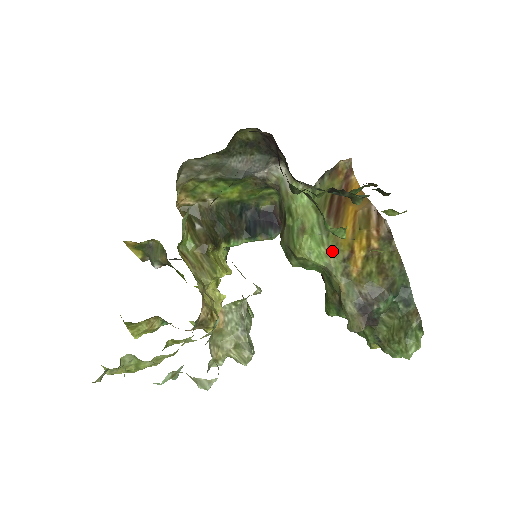
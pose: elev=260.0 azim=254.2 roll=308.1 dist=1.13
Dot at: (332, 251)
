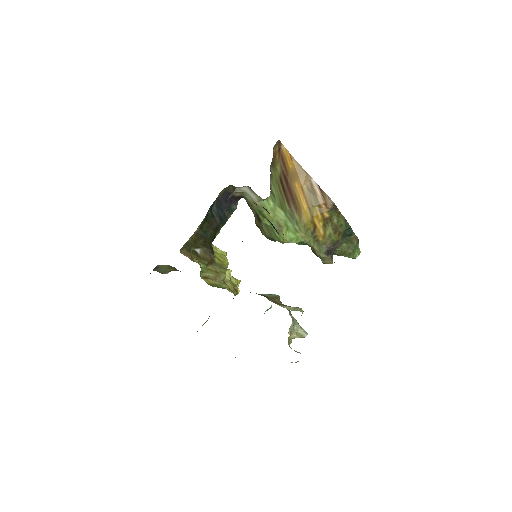
Dot at: (304, 233)
